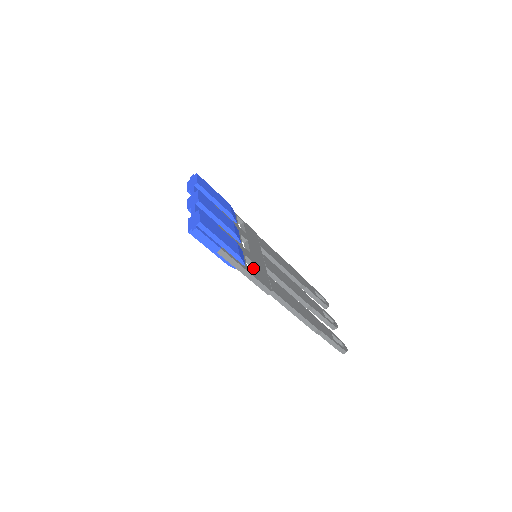
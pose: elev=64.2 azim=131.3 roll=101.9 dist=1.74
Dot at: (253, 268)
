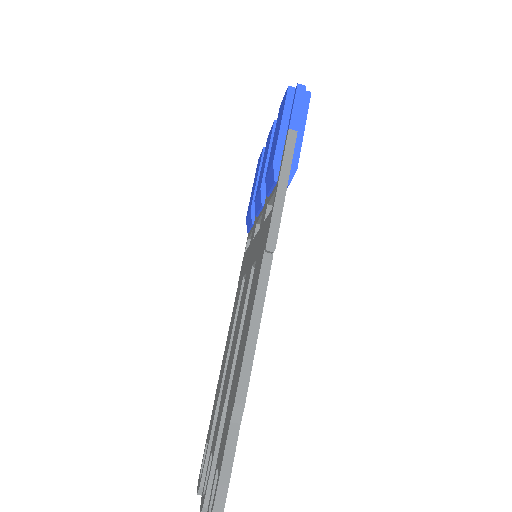
Dot at: occluded
